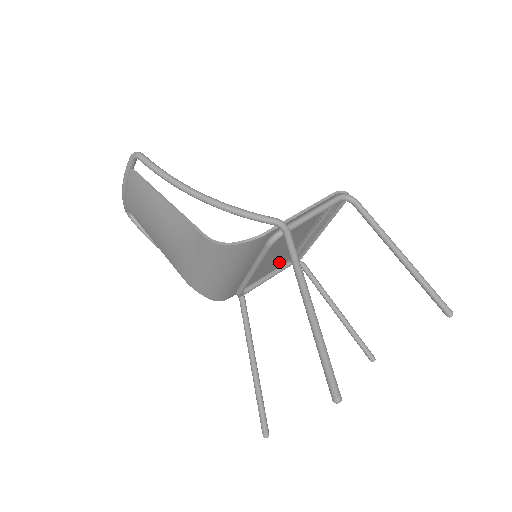
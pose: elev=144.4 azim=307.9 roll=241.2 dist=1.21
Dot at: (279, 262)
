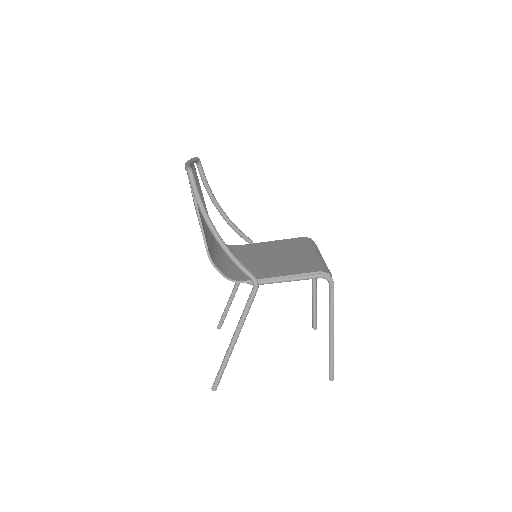
Dot at: occluded
